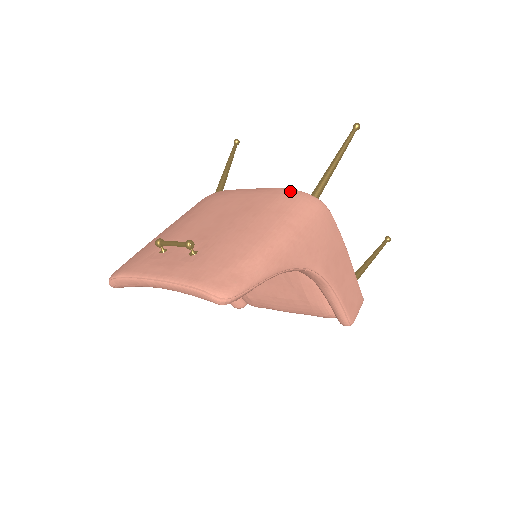
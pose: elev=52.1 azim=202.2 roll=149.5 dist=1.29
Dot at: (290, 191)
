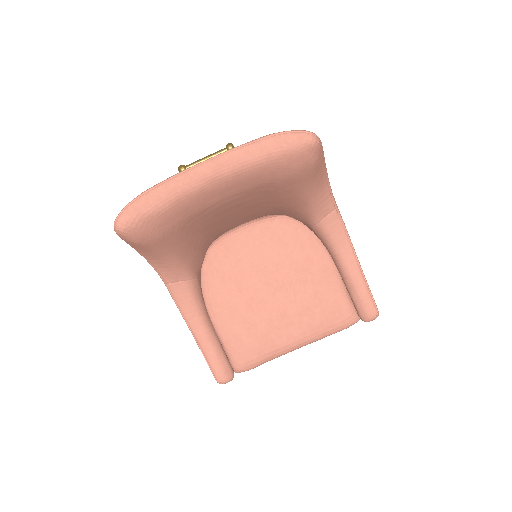
Dot at: occluded
